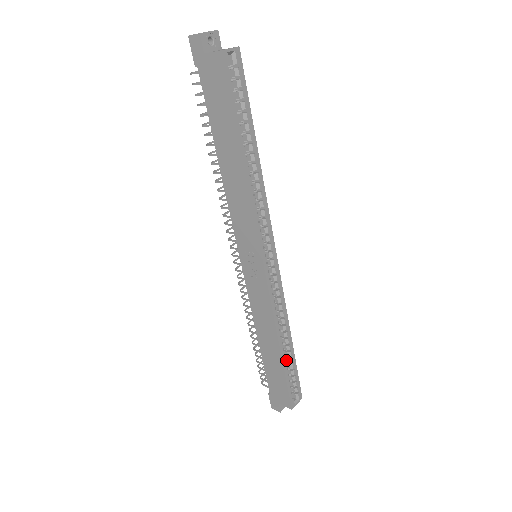
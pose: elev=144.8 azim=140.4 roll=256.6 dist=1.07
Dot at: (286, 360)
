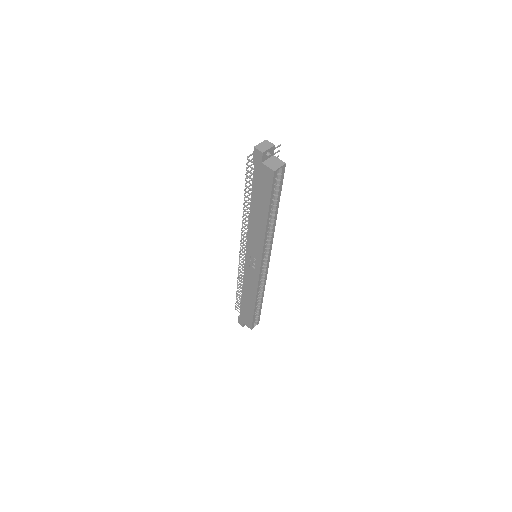
Dot at: occluded
